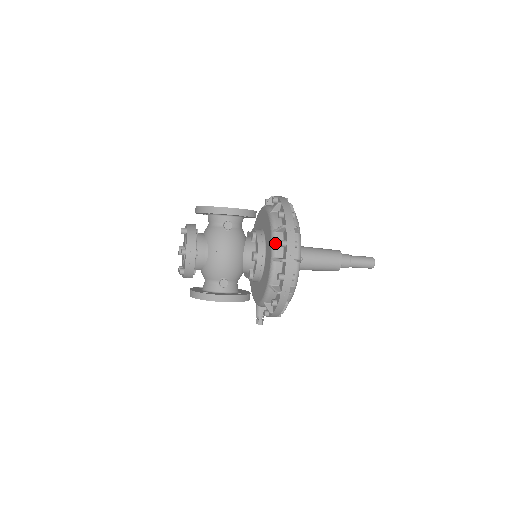
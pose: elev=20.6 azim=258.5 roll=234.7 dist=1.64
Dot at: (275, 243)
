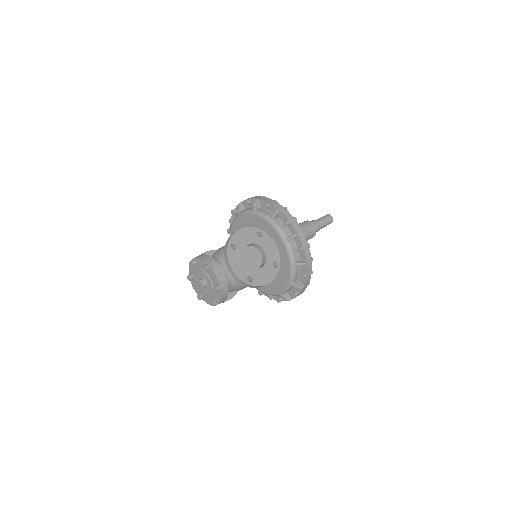
Dot at: (288, 290)
